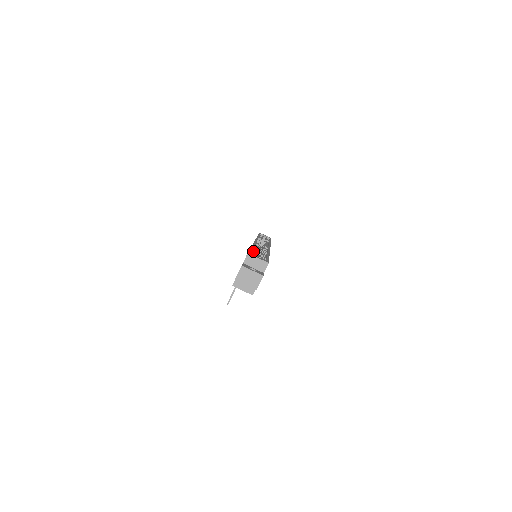
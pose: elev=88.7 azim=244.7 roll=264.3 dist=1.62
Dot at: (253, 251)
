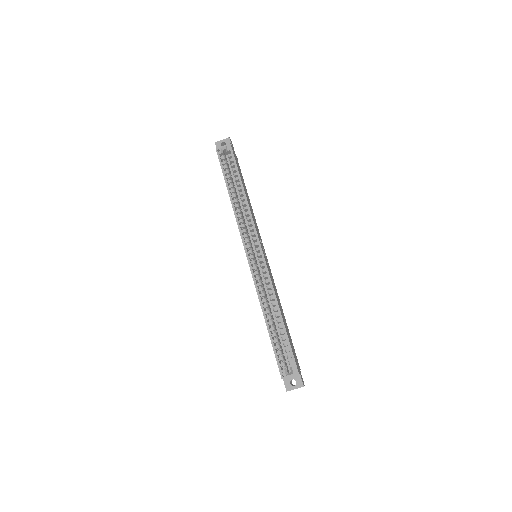
Dot at: (272, 334)
